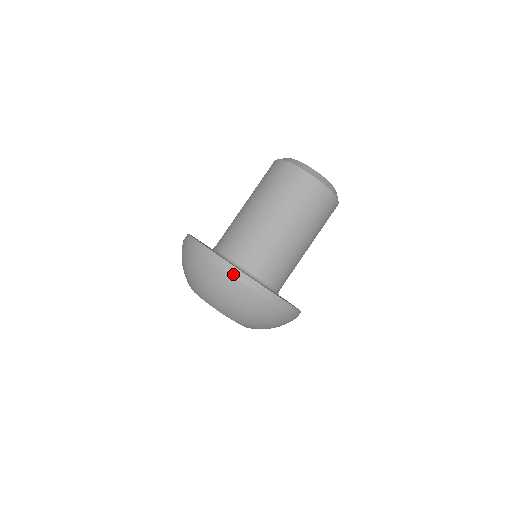
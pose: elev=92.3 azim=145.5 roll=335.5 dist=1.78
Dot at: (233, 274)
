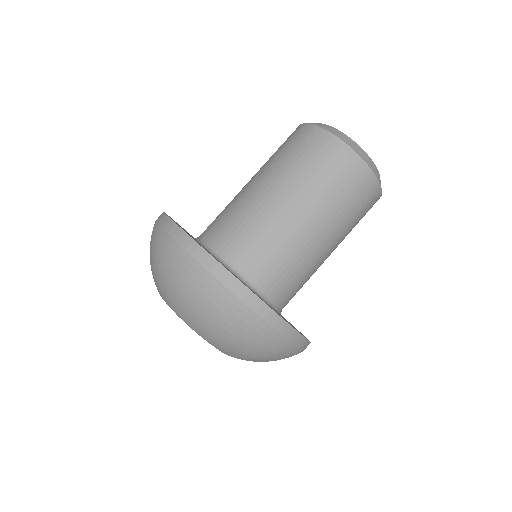
Dot at: (262, 314)
